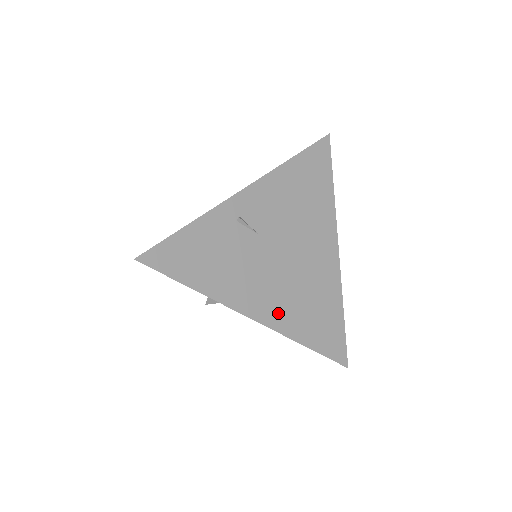
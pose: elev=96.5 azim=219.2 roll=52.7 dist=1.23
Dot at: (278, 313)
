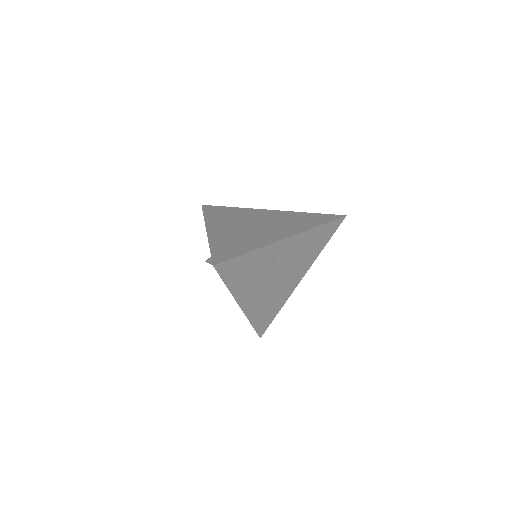
Dot at: (253, 306)
